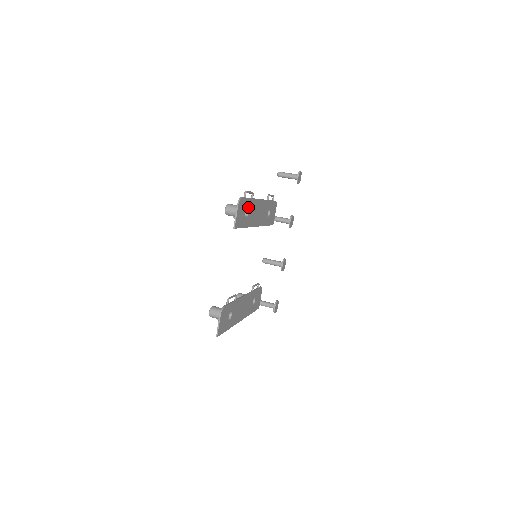
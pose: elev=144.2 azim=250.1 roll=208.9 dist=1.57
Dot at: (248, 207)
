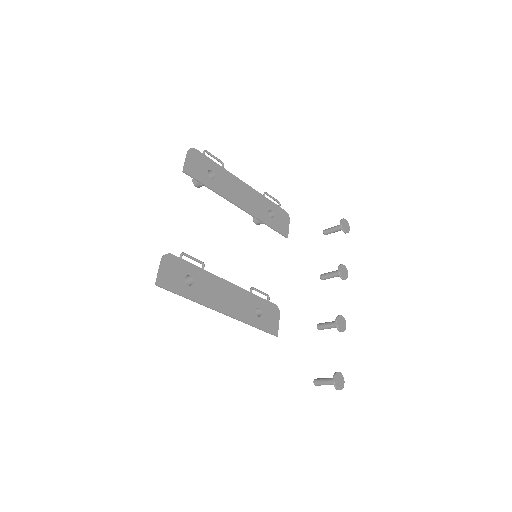
Dot at: (214, 170)
